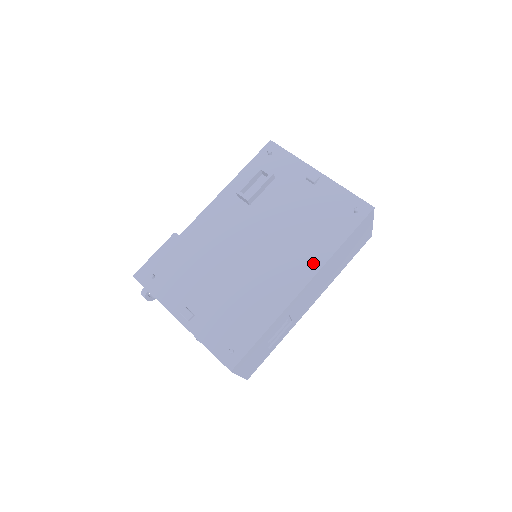
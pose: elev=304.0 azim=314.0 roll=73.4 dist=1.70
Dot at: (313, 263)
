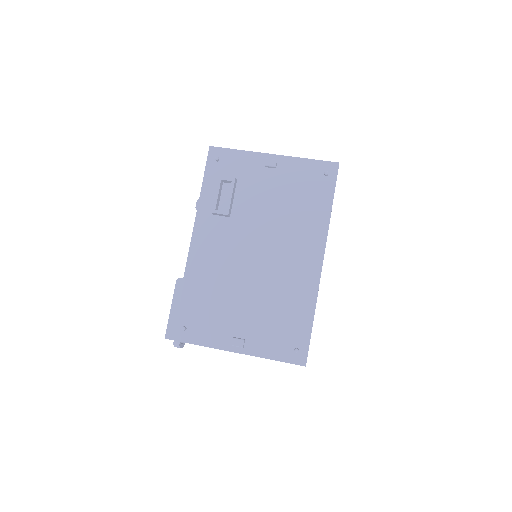
Dot at: (317, 239)
